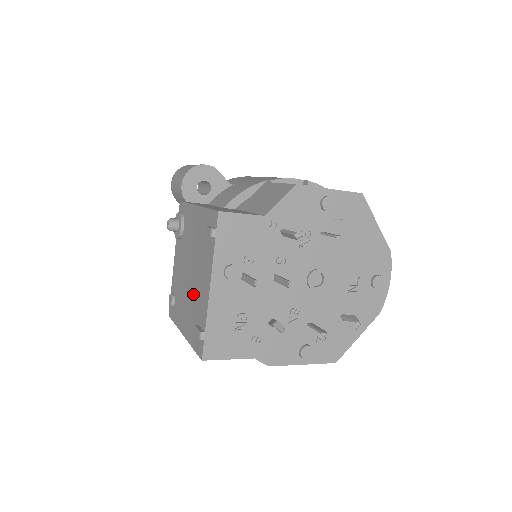
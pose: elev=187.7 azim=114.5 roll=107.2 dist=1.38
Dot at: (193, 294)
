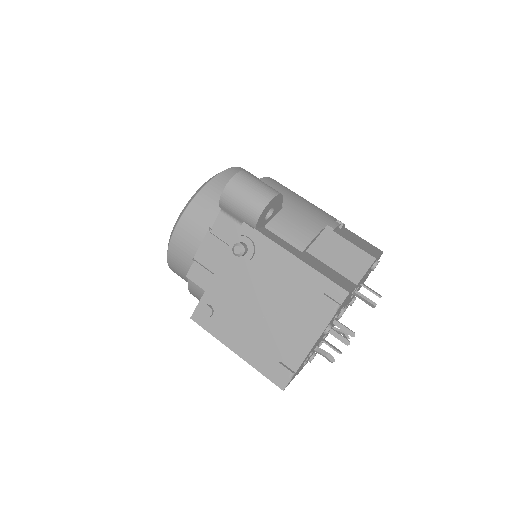
Dot at: (271, 331)
